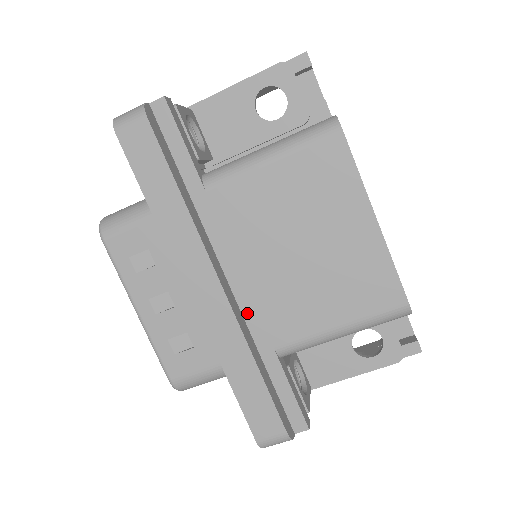
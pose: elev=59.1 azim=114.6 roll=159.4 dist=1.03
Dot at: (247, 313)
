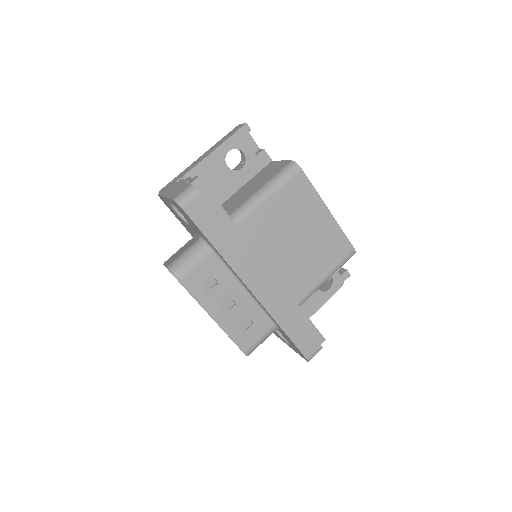
Dot at: (278, 289)
